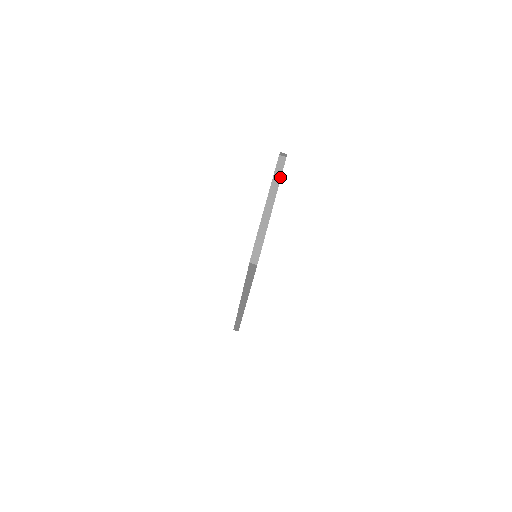
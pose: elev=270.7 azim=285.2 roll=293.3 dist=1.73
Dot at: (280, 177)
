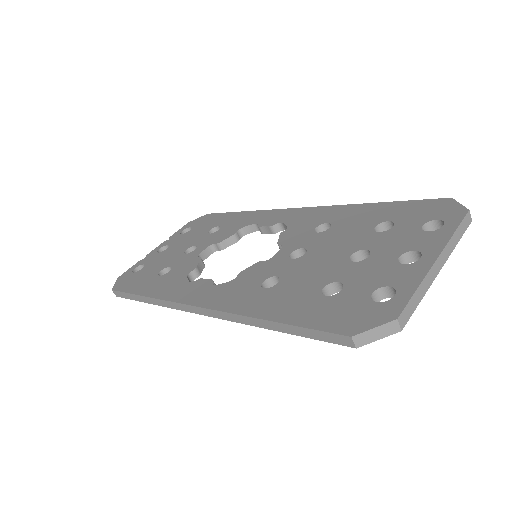
Dot at: (457, 243)
